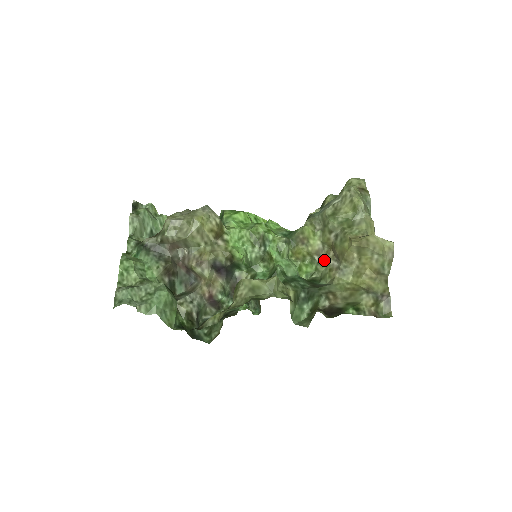
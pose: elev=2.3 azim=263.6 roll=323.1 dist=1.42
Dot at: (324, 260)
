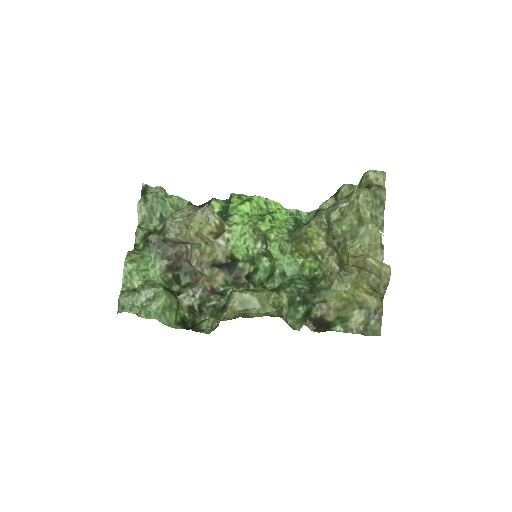
Dot at: (327, 260)
